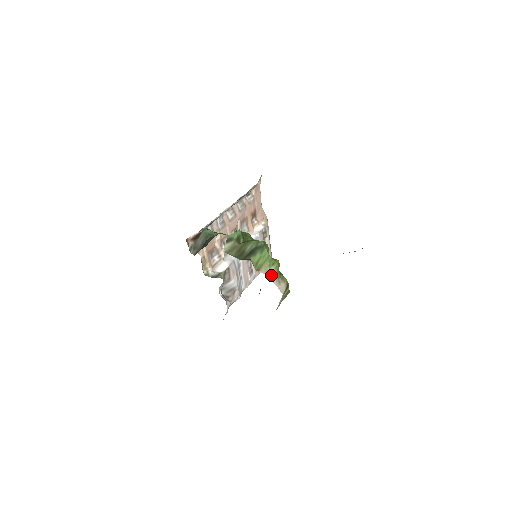
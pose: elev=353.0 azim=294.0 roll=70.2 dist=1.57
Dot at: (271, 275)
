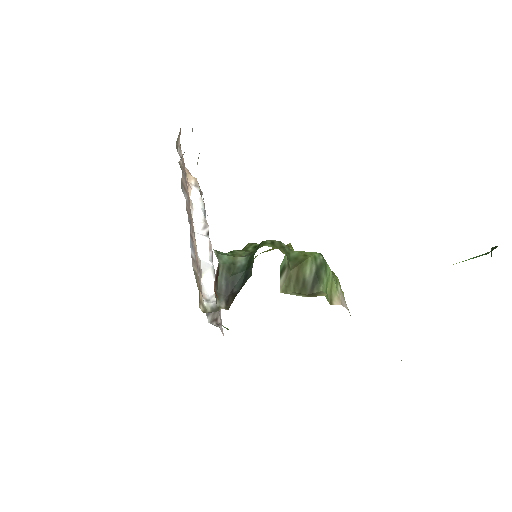
Dot at: (342, 300)
